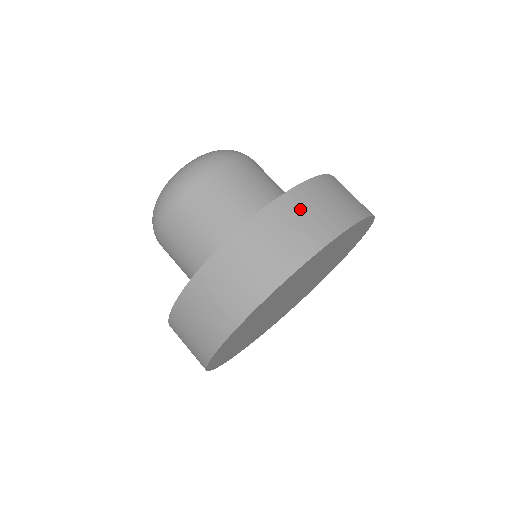
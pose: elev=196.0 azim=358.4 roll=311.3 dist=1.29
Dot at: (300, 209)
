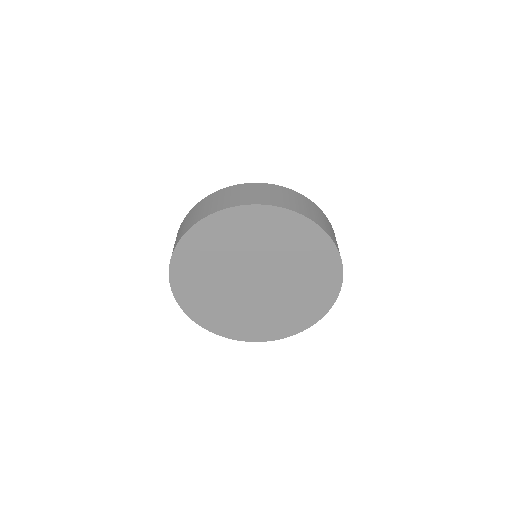
Dot at: (308, 204)
